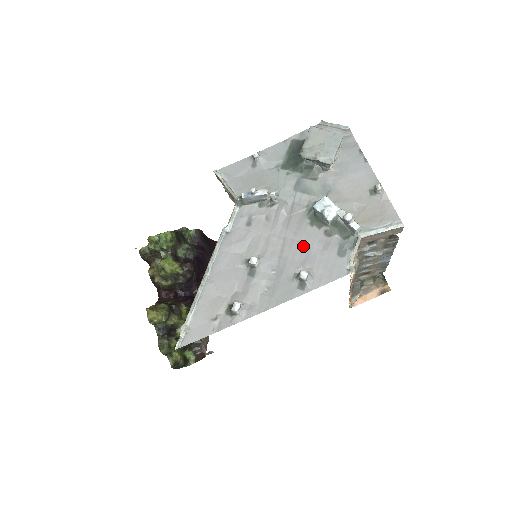
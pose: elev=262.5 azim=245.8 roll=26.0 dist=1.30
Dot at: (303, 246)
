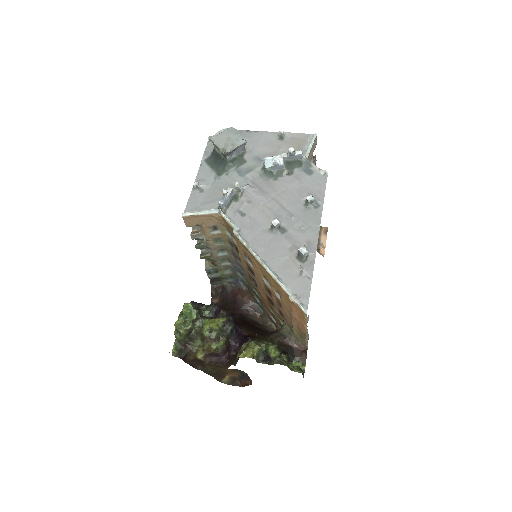
Dot at: (287, 191)
